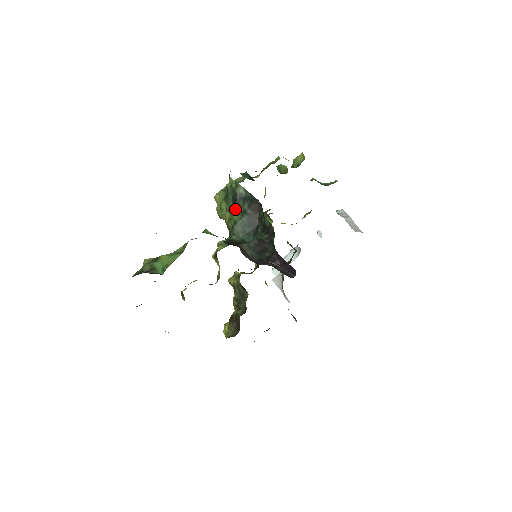
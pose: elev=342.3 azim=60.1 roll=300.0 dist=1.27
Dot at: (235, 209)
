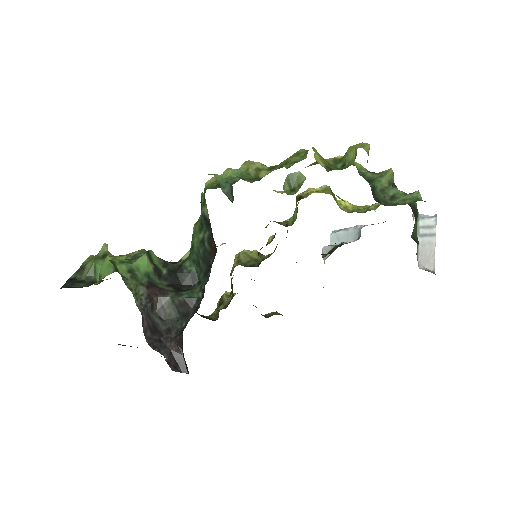
Dot at: (198, 230)
